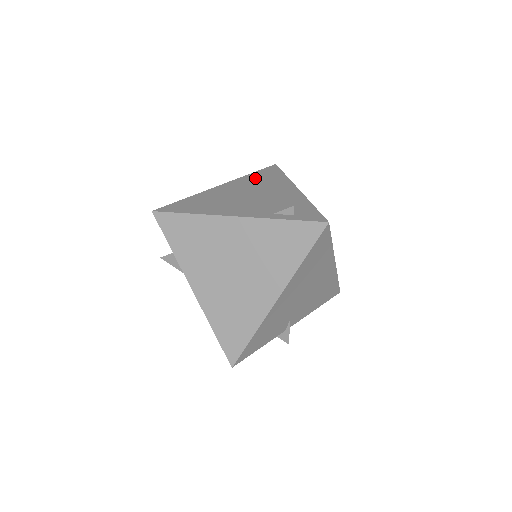
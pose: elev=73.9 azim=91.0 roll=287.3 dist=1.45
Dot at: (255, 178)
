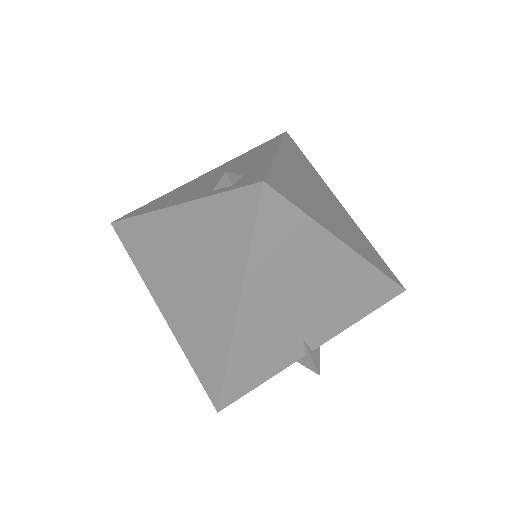
Dot at: (245, 155)
